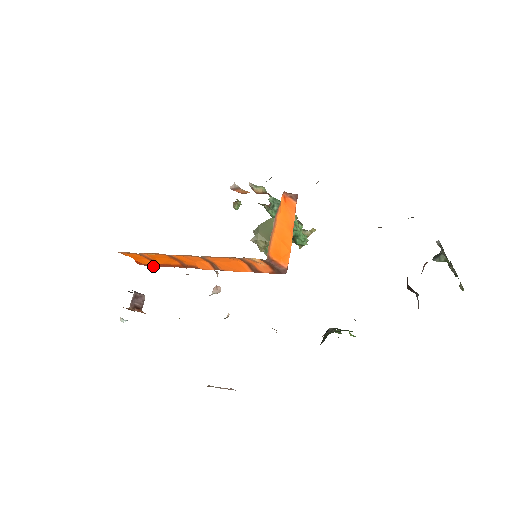
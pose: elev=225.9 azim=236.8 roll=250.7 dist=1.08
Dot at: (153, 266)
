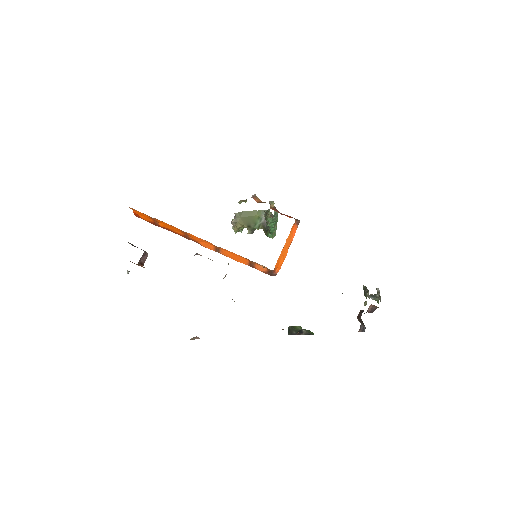
Dot at: (151, 223)
